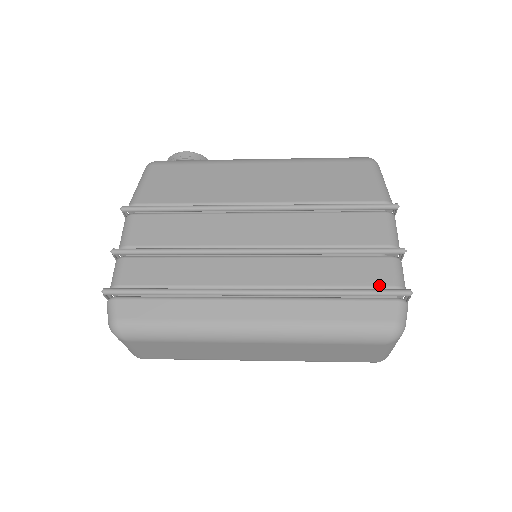
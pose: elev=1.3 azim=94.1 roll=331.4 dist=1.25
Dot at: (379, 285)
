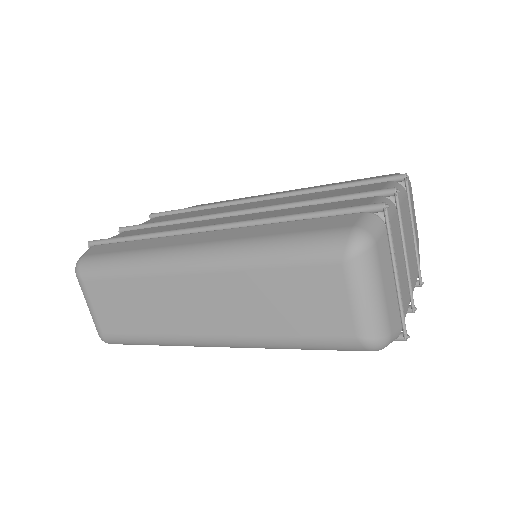
Dot at: occluded
